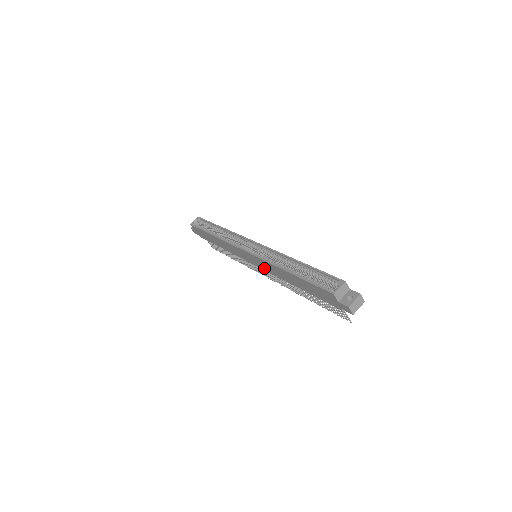
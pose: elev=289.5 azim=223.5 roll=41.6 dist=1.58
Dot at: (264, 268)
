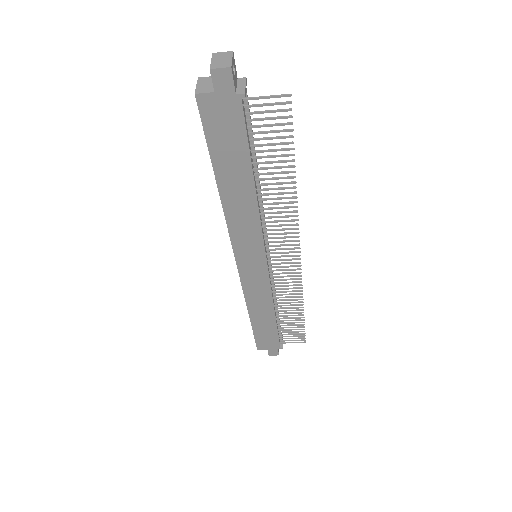
Dot at: (257, 244)
